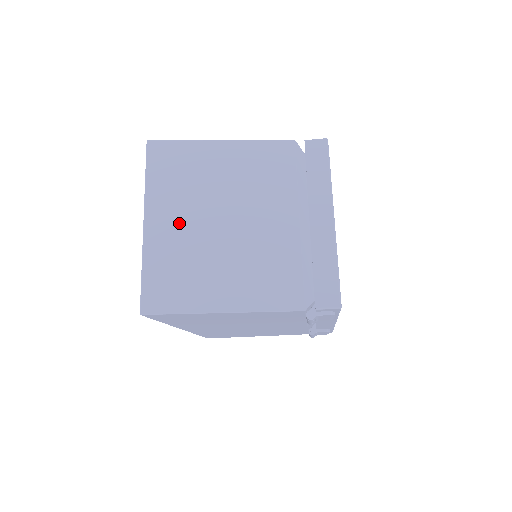
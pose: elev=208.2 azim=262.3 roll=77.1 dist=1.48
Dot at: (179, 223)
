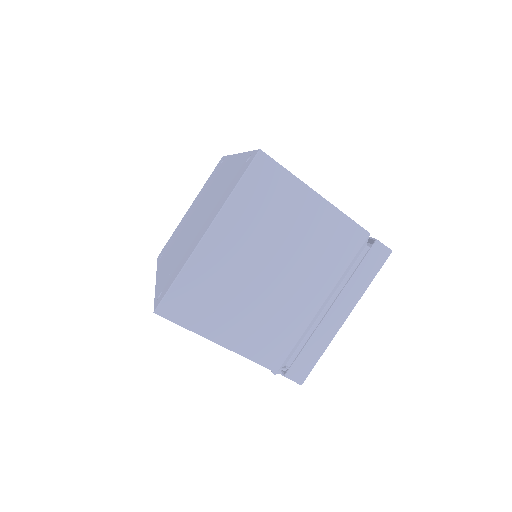
Dot at: (235, 251)
